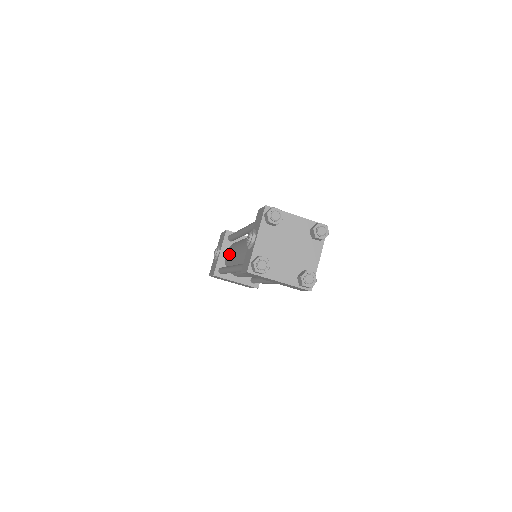
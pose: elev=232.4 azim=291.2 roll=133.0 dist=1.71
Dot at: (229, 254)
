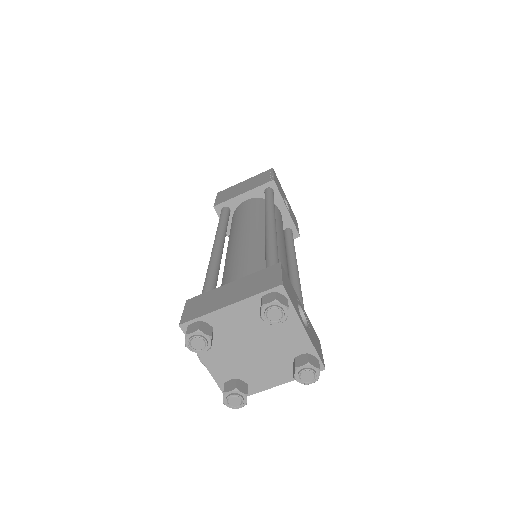
Dot at: occluded
